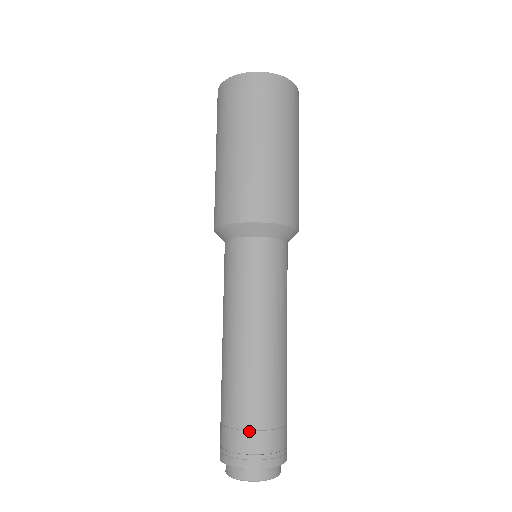
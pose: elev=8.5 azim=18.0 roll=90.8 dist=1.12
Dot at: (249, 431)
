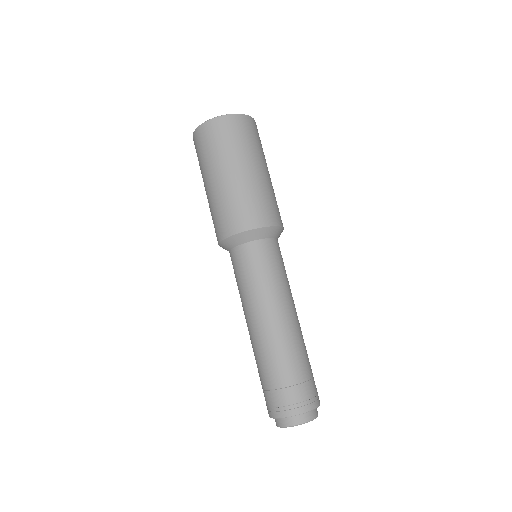
Dot at: (302, 383)
